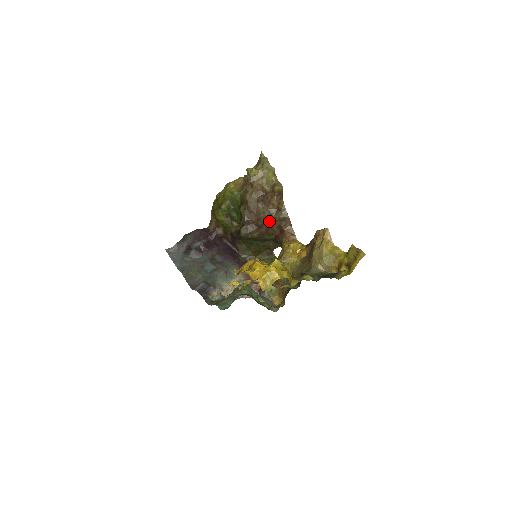
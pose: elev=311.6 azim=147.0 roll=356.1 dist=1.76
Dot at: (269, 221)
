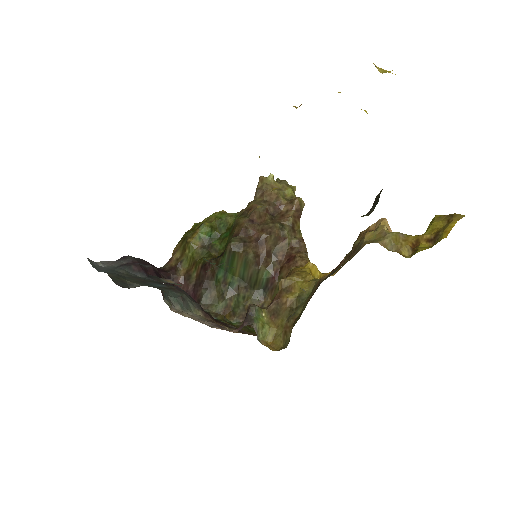
Dot at: (277, 237)
